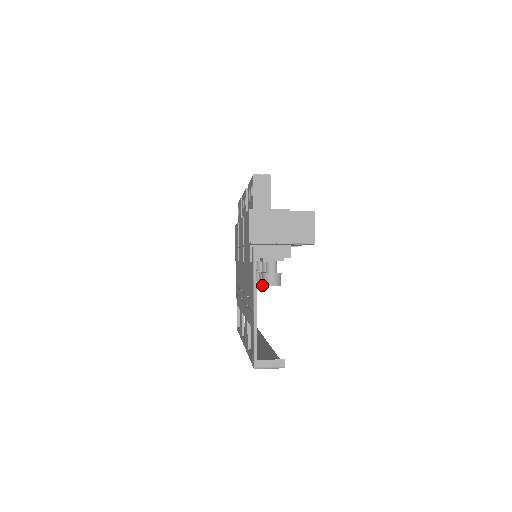
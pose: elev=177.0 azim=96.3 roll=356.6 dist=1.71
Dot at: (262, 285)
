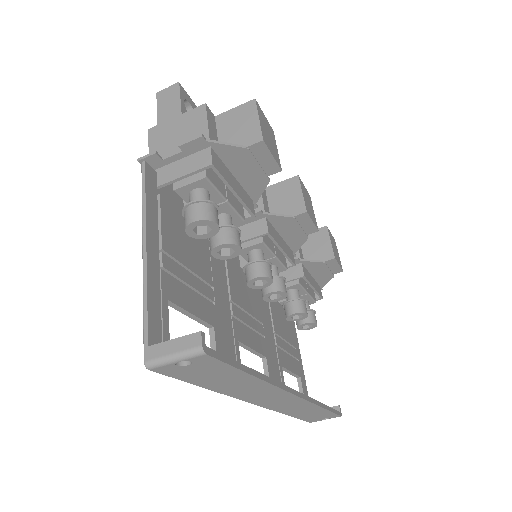
Dot at: (186, 233)
